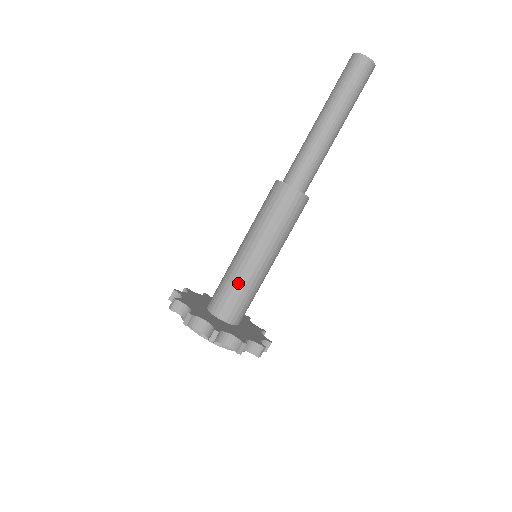
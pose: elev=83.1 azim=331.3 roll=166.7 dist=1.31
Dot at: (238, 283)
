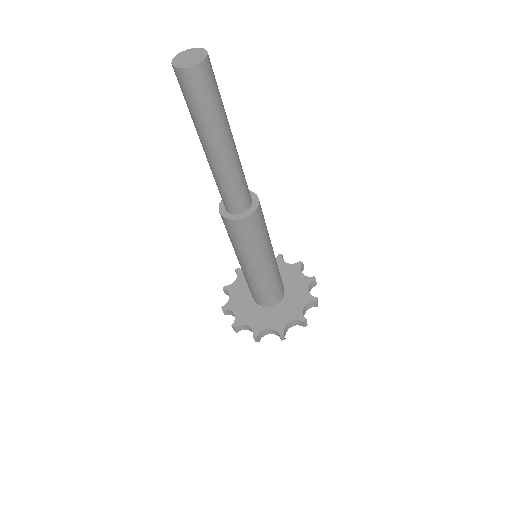
Dot at: (271, 283)
